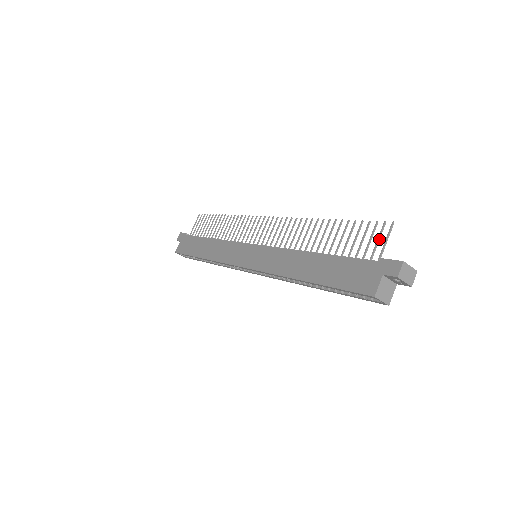
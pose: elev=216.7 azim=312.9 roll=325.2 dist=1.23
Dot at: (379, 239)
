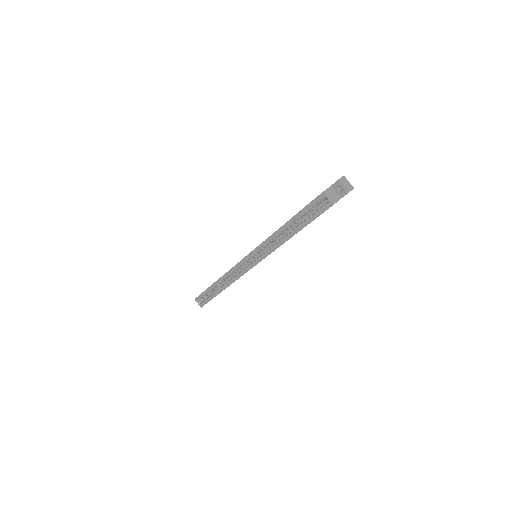
Dot at: occluded
